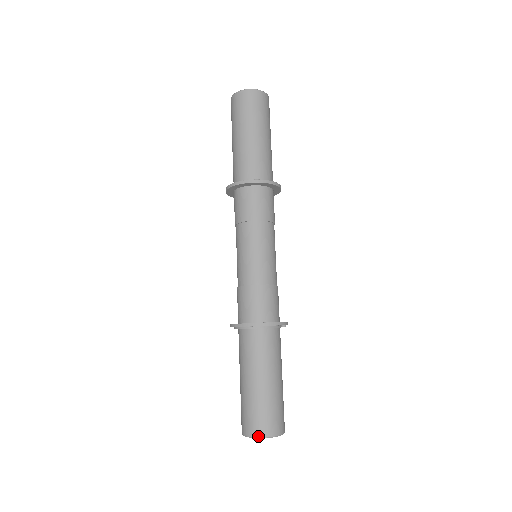
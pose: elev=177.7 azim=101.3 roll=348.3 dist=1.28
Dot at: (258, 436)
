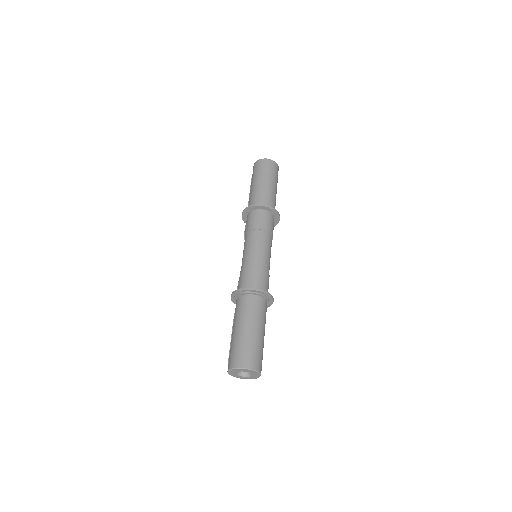
Dot at: (251, 368)
